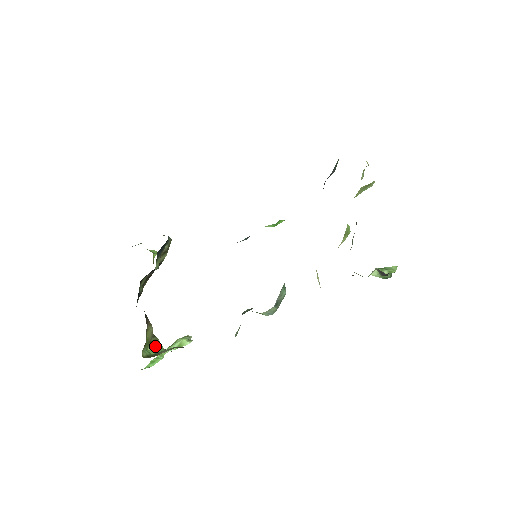
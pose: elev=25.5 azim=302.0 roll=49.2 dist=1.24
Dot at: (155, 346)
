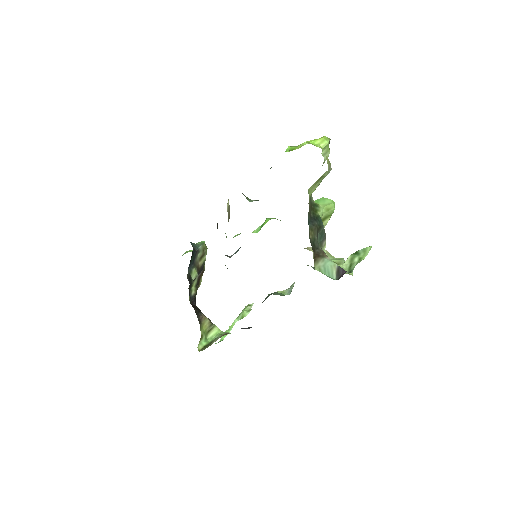
Dot at: (213, 333)
